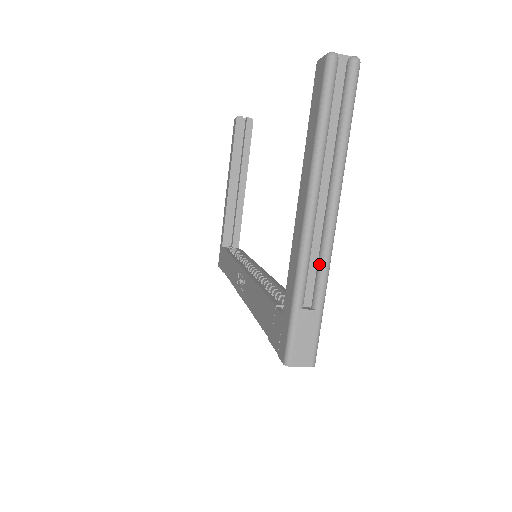
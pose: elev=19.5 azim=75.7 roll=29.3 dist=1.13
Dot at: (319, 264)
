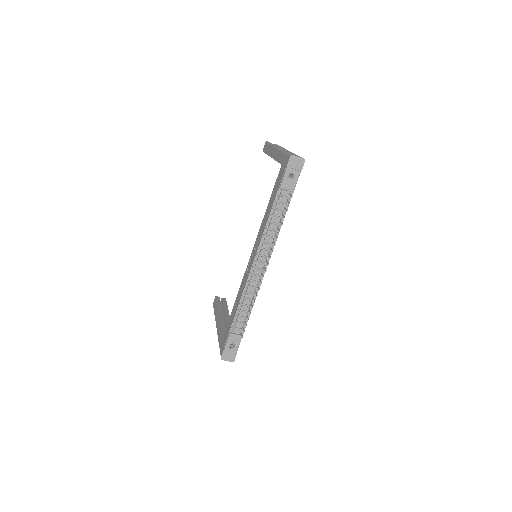
Dot at: occluded
